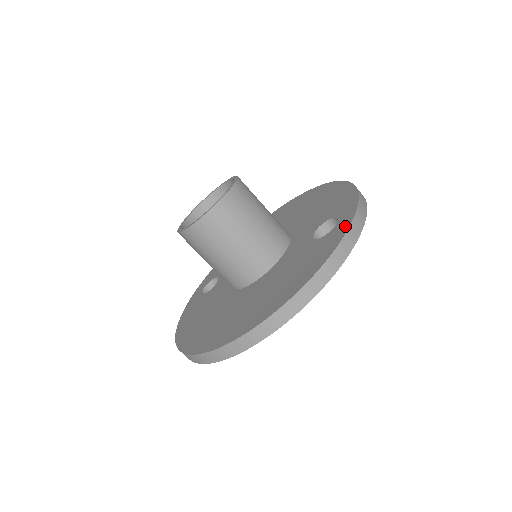
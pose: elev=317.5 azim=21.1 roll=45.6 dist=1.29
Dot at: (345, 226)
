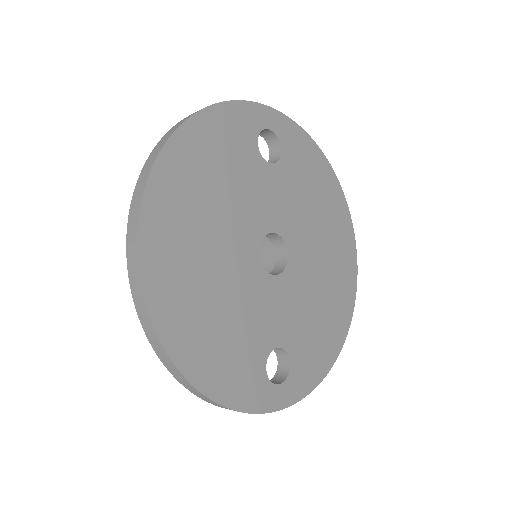
Dot at: occluded
